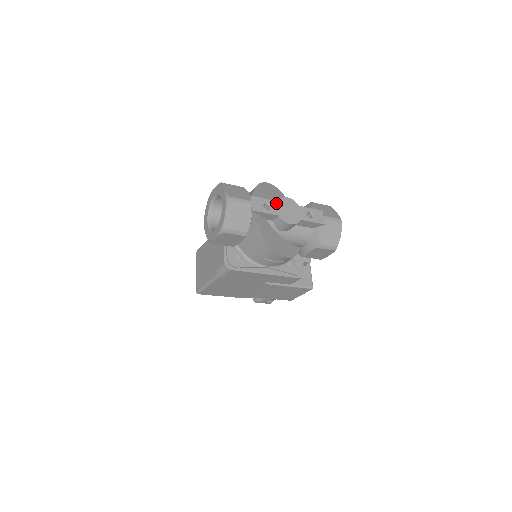
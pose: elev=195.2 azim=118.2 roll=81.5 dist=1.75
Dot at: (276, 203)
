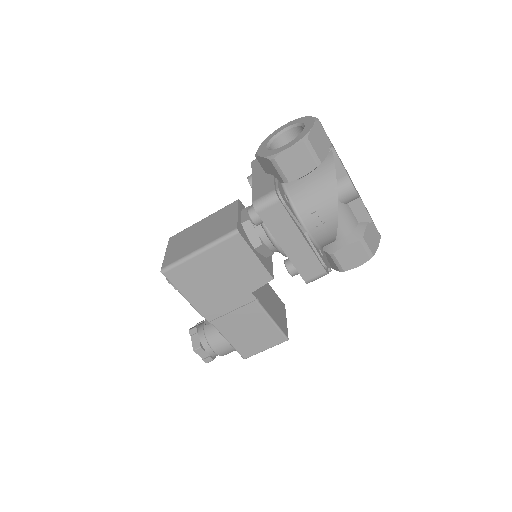
Dot at: occluded
